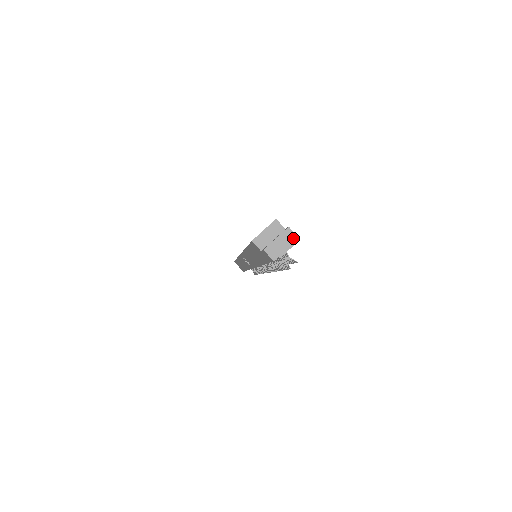
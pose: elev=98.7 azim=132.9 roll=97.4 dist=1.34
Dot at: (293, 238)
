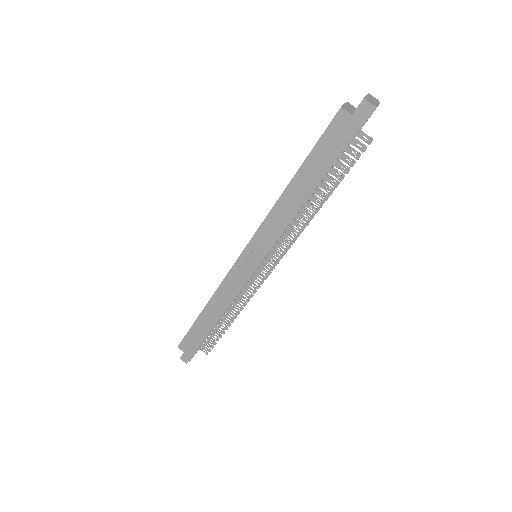
Dot at: (376, 99)
